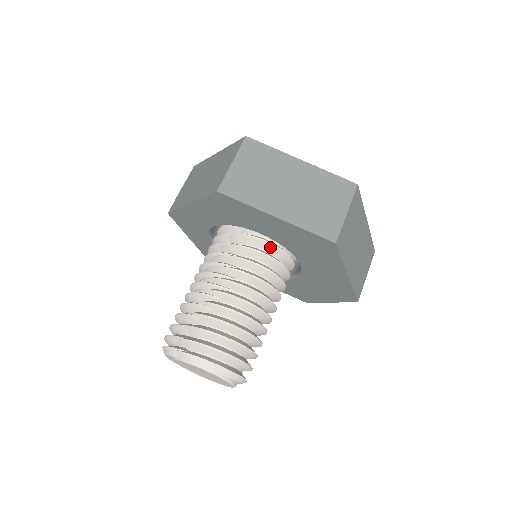
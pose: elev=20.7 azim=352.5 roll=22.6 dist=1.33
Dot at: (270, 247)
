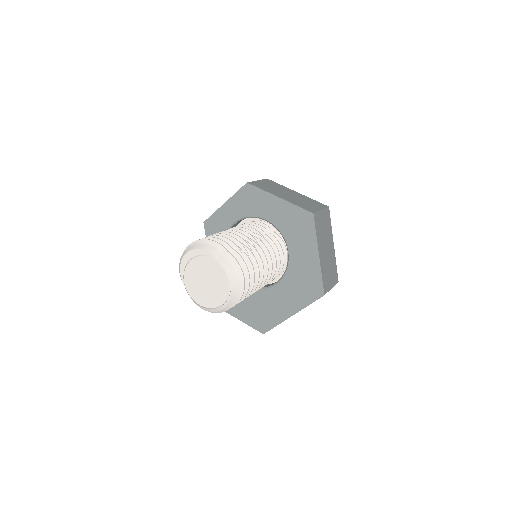
Dot at: (281, 262)
